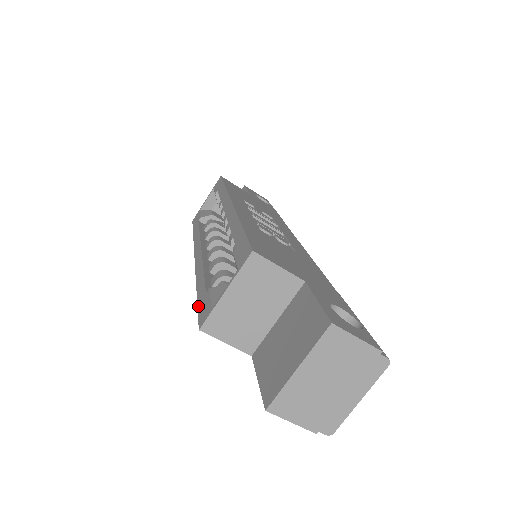
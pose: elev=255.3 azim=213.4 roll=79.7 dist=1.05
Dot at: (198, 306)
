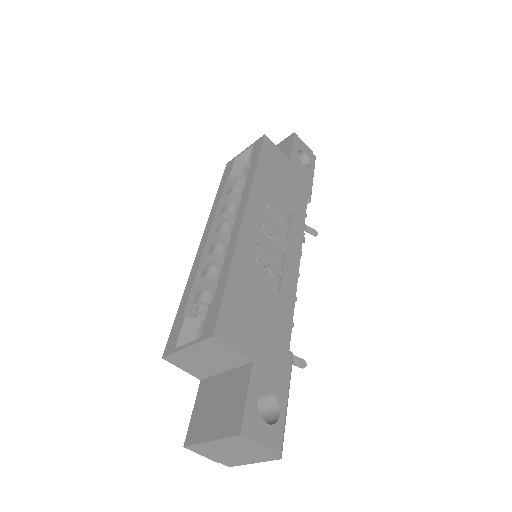
Dot at: (173, 324)
